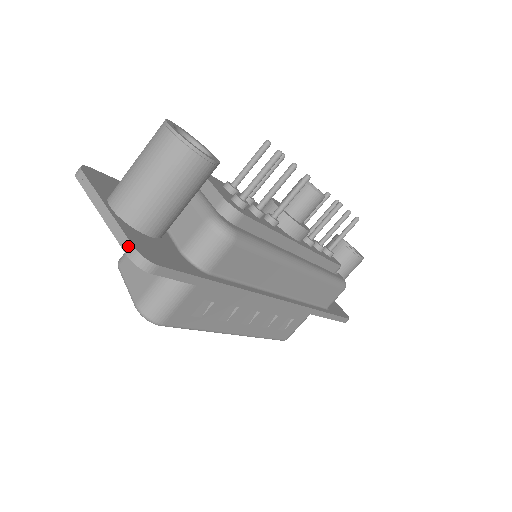
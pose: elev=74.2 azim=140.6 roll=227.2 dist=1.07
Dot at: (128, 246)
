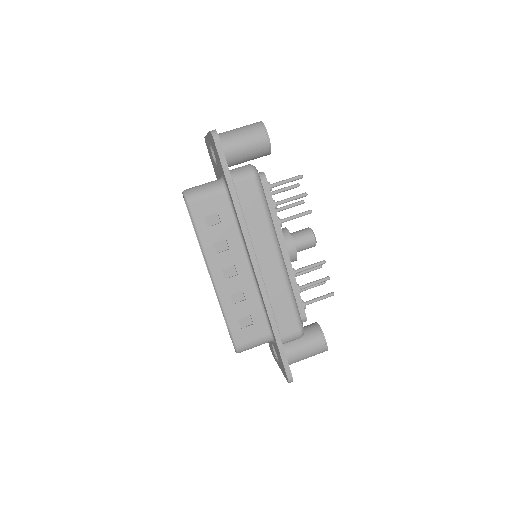
Dot at: occluded
